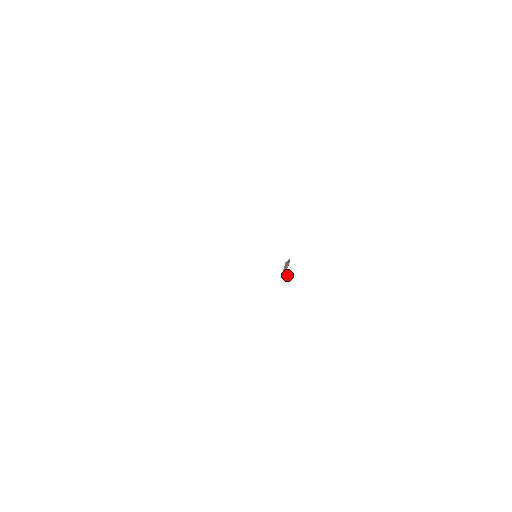
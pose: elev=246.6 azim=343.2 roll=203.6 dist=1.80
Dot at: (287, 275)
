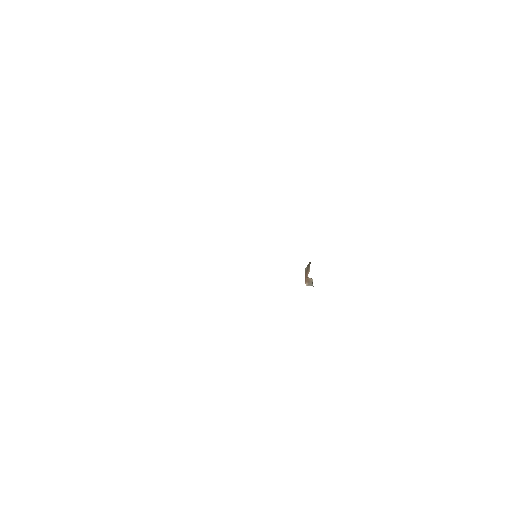
Dot at: (312, 282)
